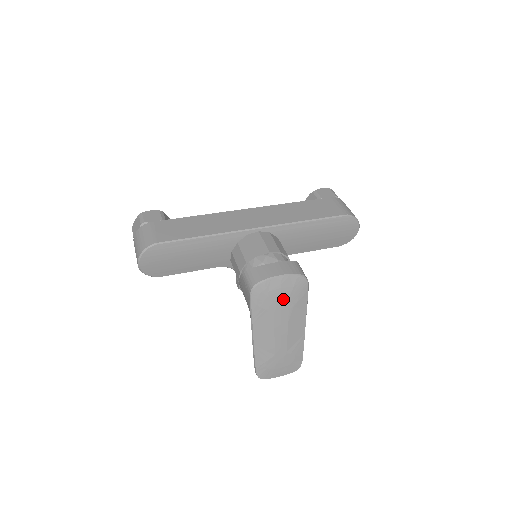
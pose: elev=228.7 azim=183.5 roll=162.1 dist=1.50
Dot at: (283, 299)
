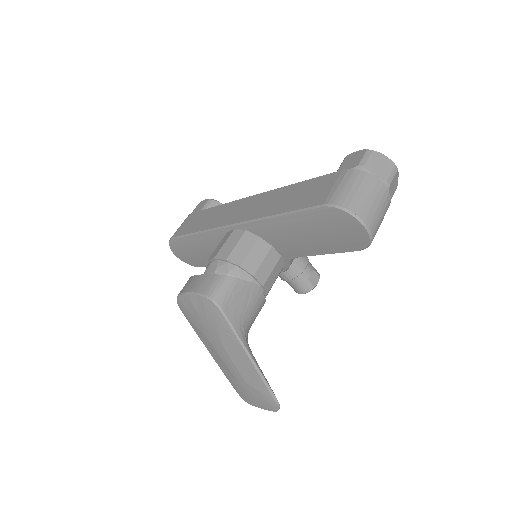
Dot at: (203, 320)
